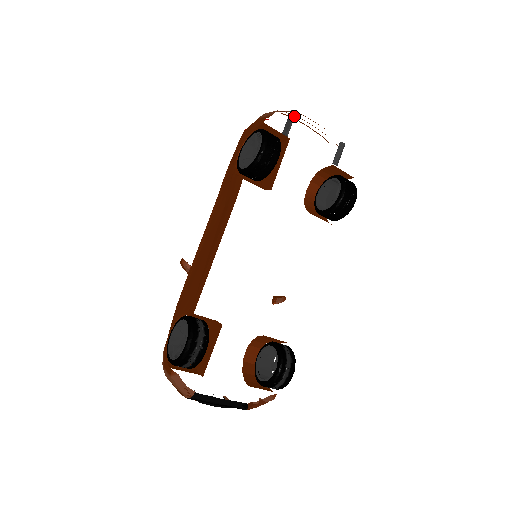
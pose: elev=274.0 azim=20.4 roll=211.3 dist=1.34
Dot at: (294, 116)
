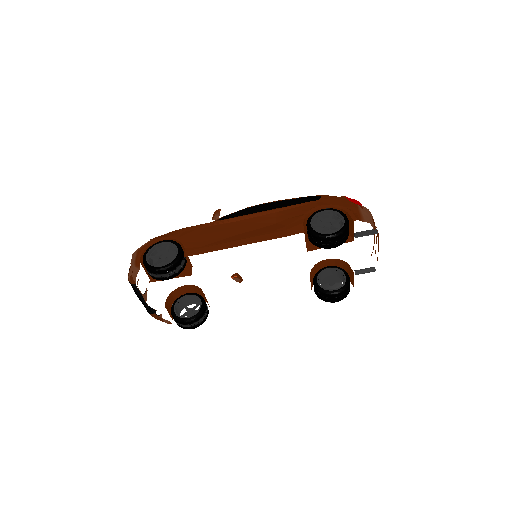
Dot at: (373, 234)
